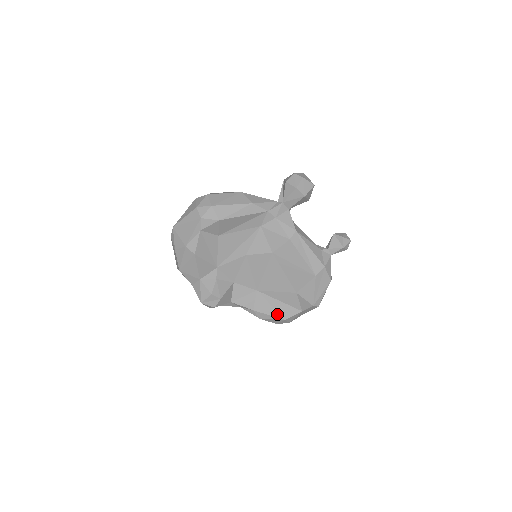
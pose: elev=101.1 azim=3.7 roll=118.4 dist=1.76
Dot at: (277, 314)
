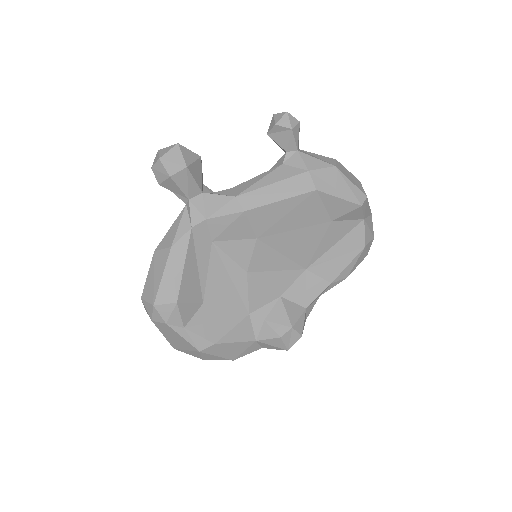
Dot at: (351, 254)
